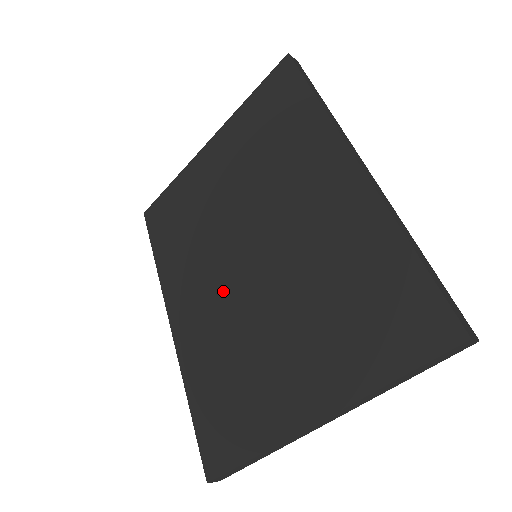
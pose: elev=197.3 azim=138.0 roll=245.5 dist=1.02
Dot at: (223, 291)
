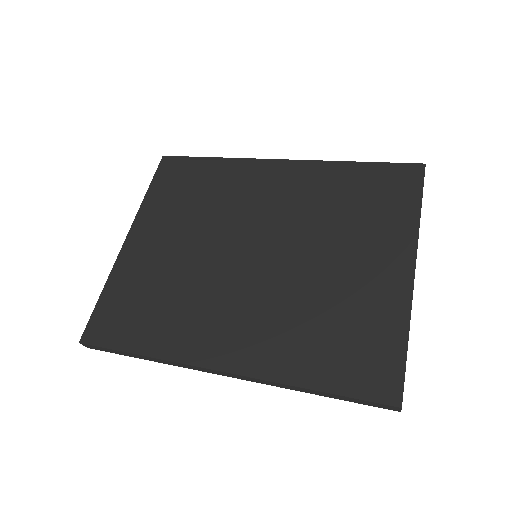
Dot at: (255, 291)
